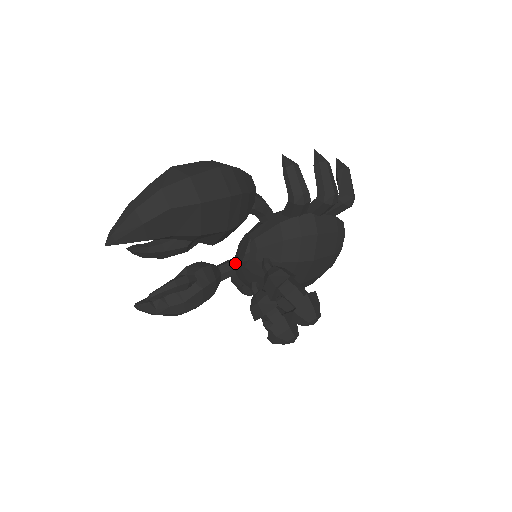
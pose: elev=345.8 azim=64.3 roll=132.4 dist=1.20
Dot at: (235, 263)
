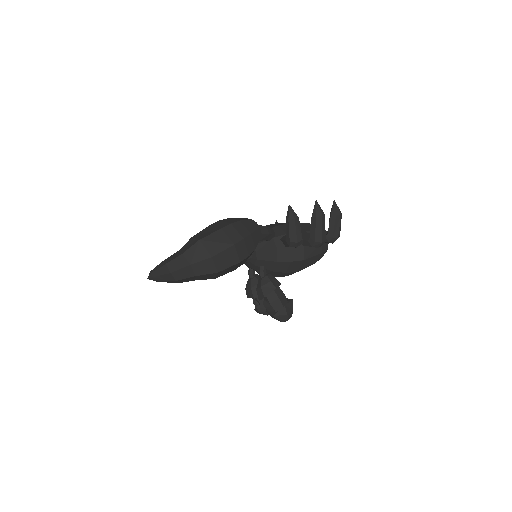
Dot at: occluded
